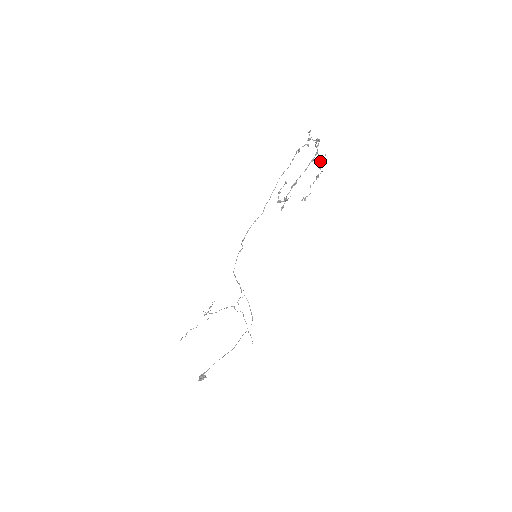
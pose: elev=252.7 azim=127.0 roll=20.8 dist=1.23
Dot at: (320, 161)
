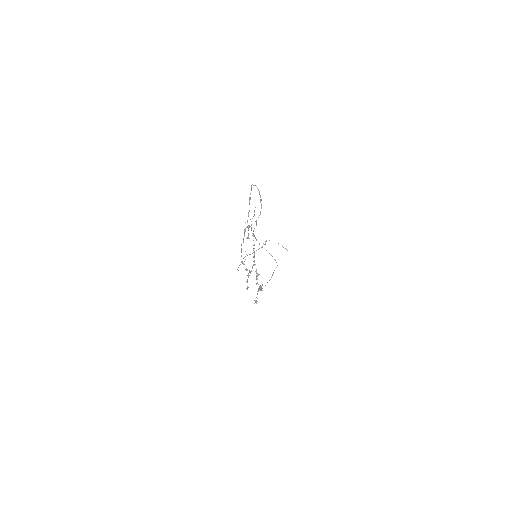
Dot at: (256, 279)
